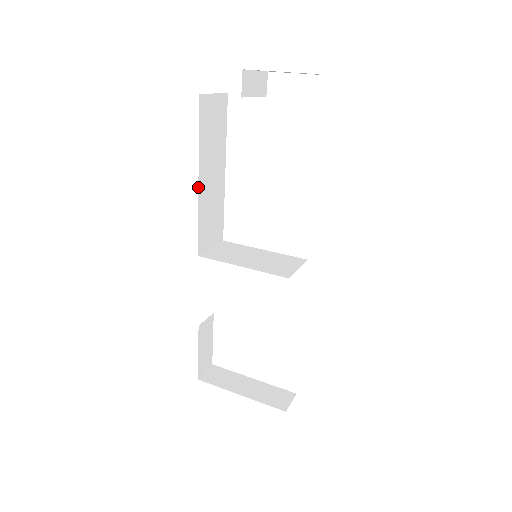
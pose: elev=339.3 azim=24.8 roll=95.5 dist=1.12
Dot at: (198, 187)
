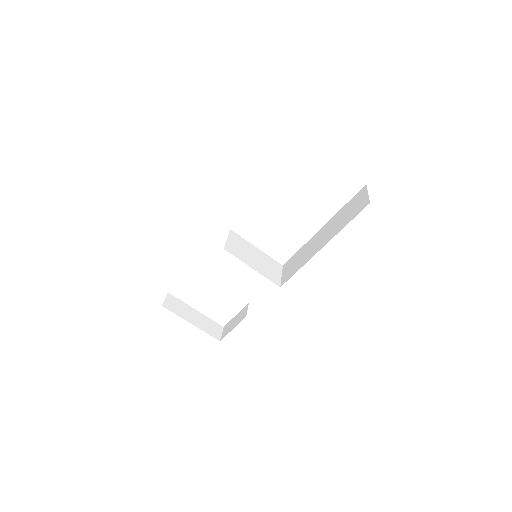
Dot at: occluded
